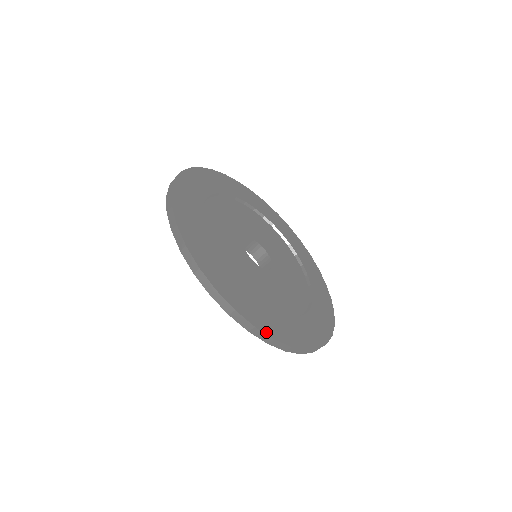
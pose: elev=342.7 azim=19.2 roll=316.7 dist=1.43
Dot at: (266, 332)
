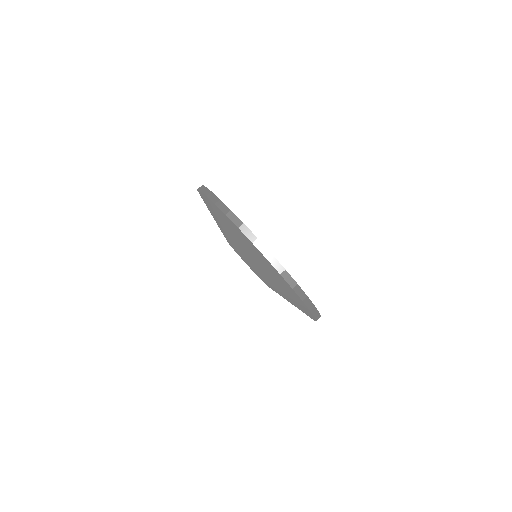
Dot at: occluded
